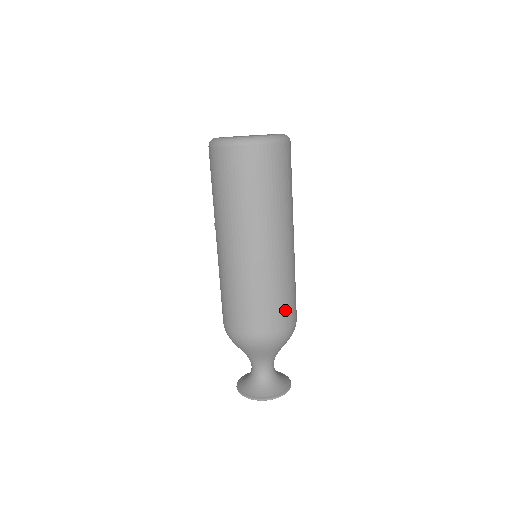
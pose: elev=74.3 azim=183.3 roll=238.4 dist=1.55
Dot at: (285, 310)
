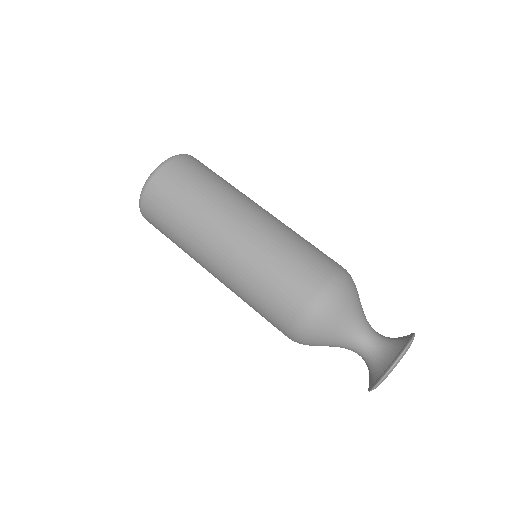
Dot at: (296, 277)
